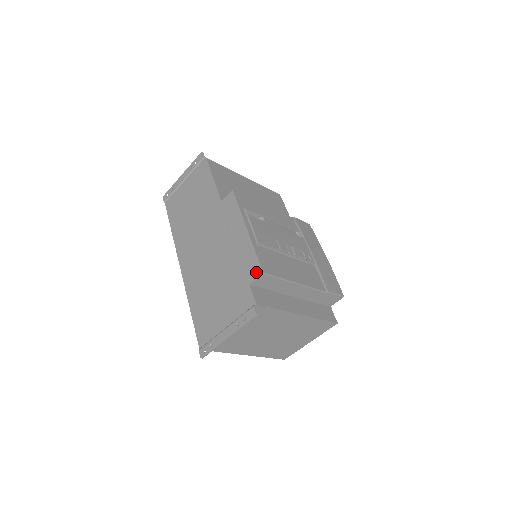
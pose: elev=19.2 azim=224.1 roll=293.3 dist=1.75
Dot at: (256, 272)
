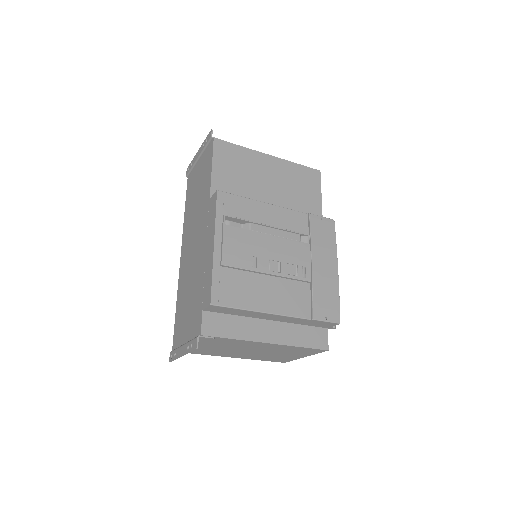
Dot at: (207, 300)
